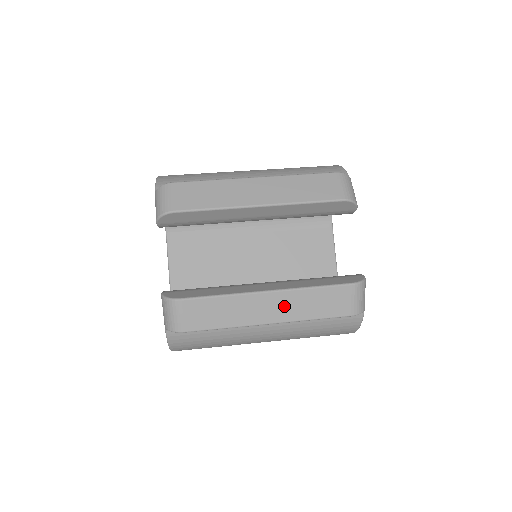
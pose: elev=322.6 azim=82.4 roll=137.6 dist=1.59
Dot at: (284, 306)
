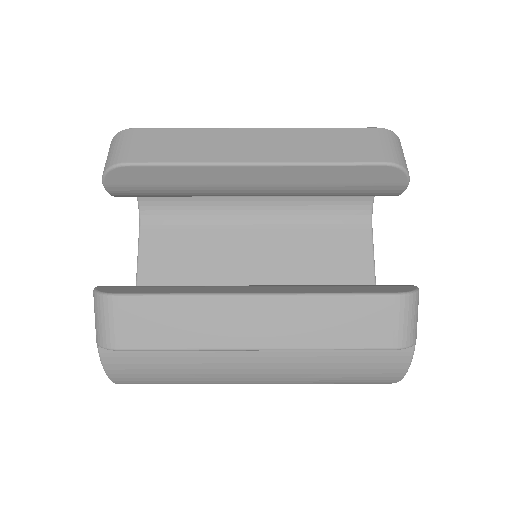
Dot at: (281, 321)
